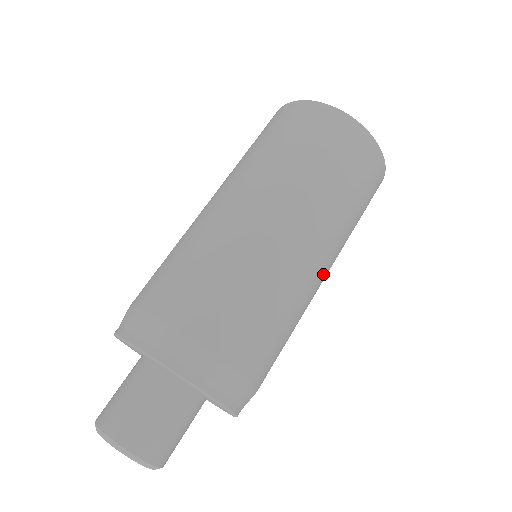
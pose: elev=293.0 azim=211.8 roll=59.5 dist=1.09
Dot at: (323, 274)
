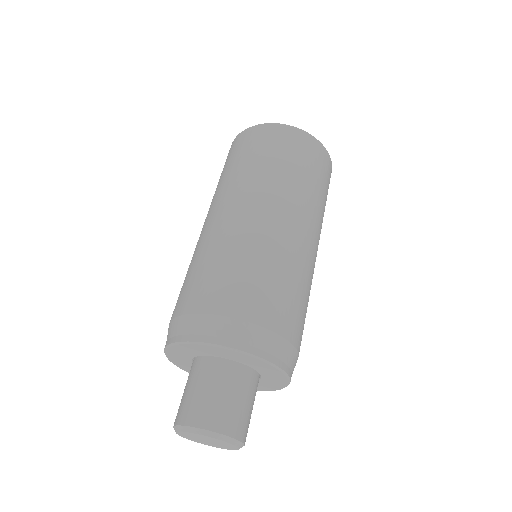
Dot at: occluded
